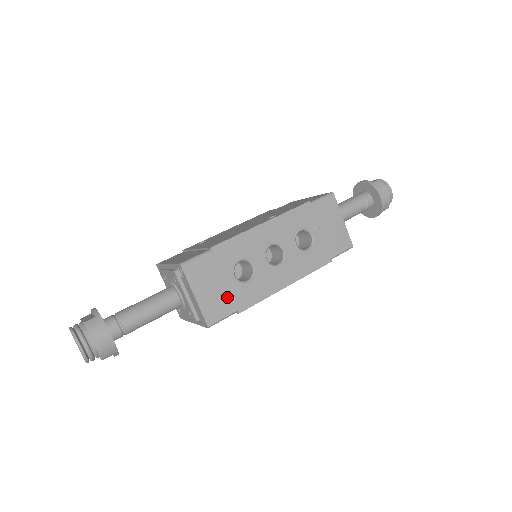
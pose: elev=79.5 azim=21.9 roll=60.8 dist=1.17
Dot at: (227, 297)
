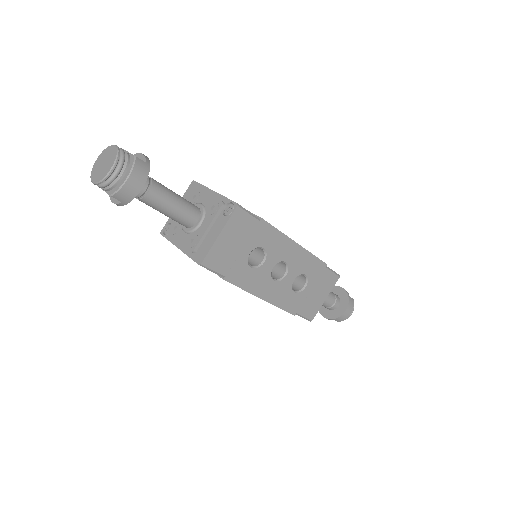
Dot at: (232, 260)
